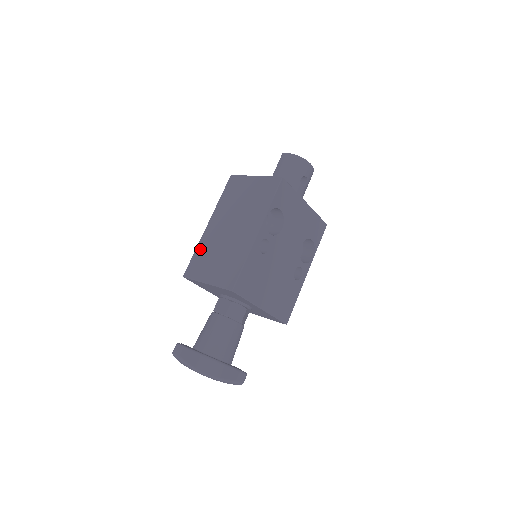
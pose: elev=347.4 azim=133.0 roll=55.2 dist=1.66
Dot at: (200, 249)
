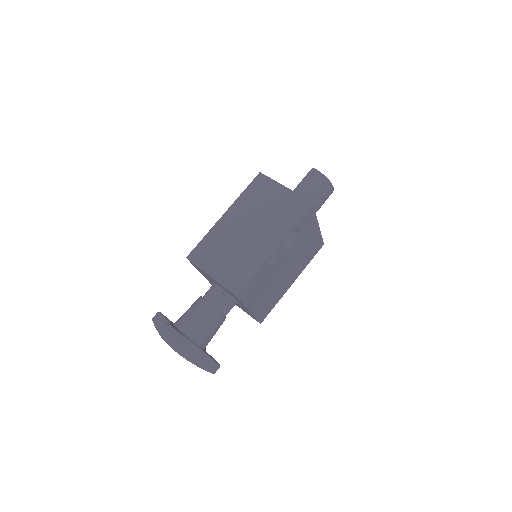
Dot at: (211, 237)
